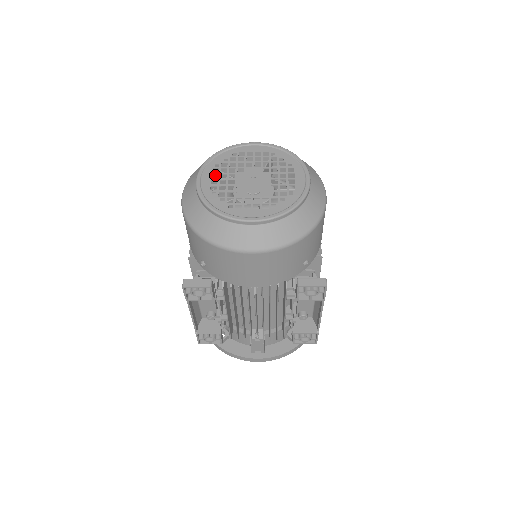
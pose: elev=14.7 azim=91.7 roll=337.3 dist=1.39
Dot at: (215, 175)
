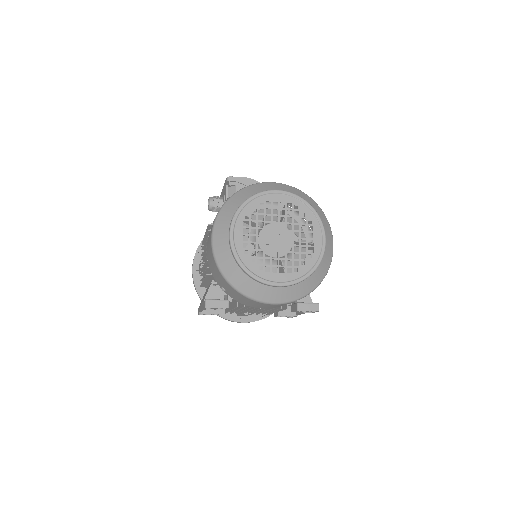
Dot at: occluded
